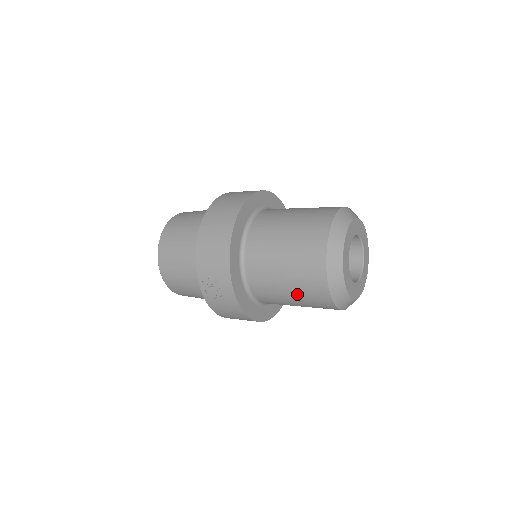
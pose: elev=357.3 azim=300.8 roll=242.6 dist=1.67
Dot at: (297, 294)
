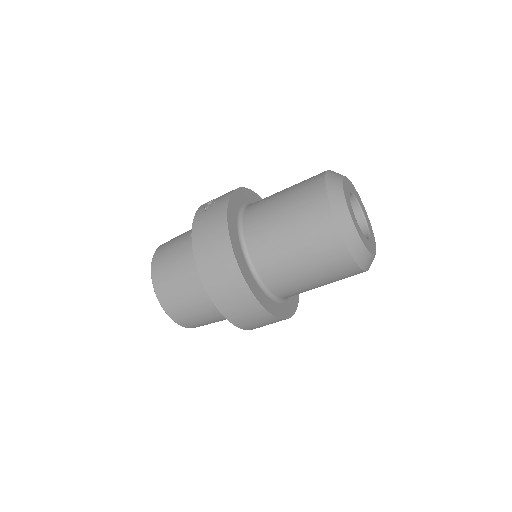
Dot at: (291, 195)
